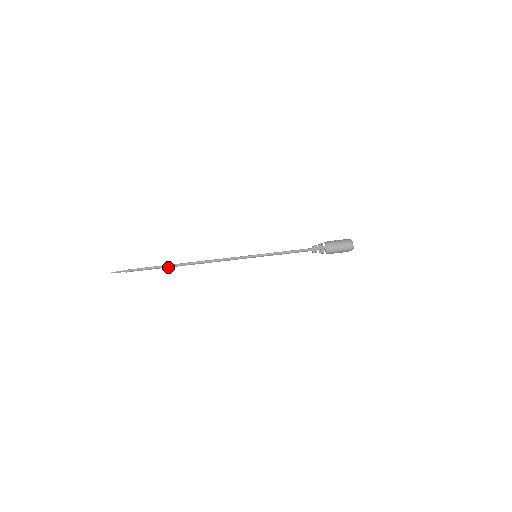
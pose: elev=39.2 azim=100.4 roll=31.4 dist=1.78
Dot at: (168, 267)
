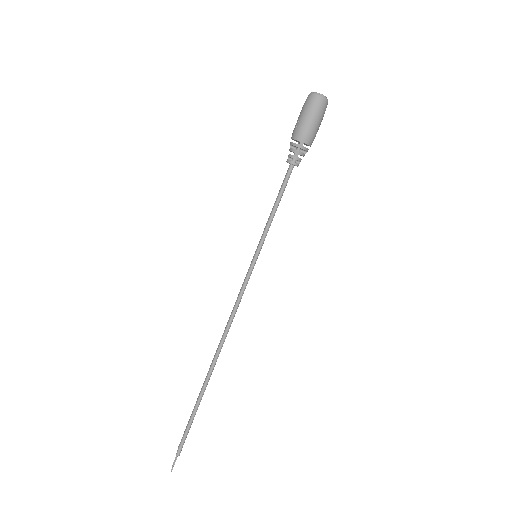
Dot at: (204, 390)
